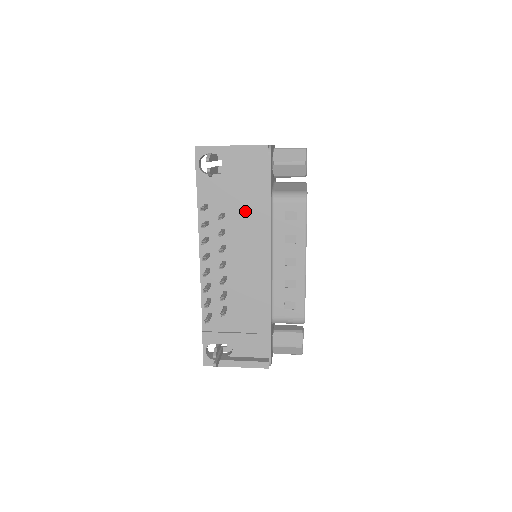
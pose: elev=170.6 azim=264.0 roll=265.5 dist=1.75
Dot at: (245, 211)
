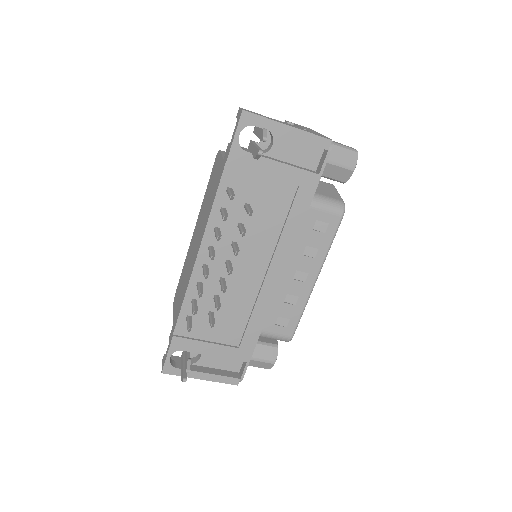
Dot at: (275, 209)
